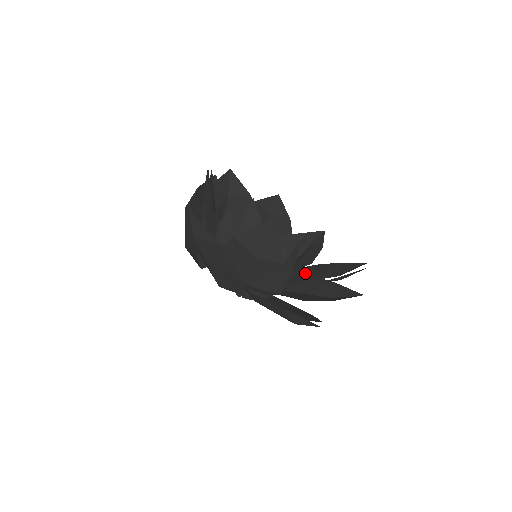
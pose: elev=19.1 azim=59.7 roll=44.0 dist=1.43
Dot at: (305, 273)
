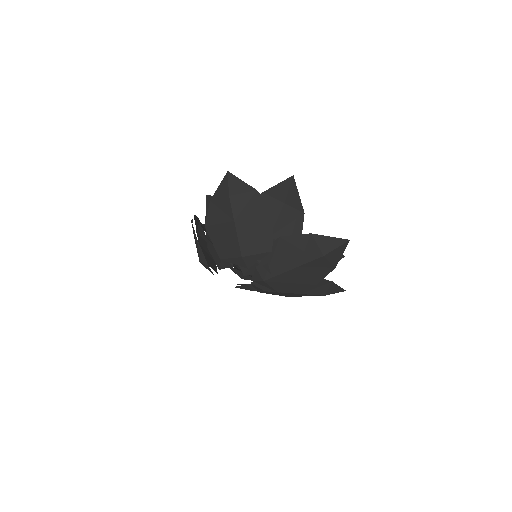
Dot at: occluded
